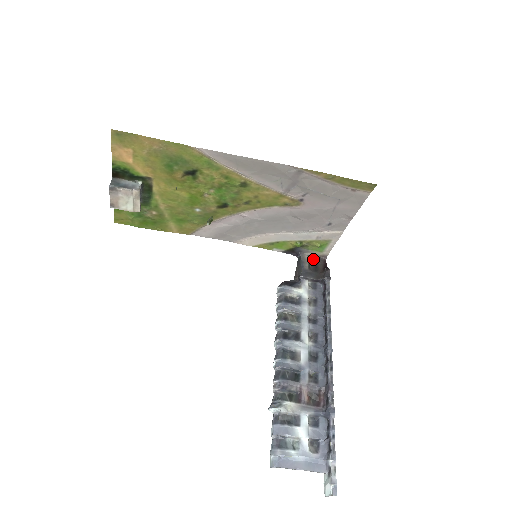
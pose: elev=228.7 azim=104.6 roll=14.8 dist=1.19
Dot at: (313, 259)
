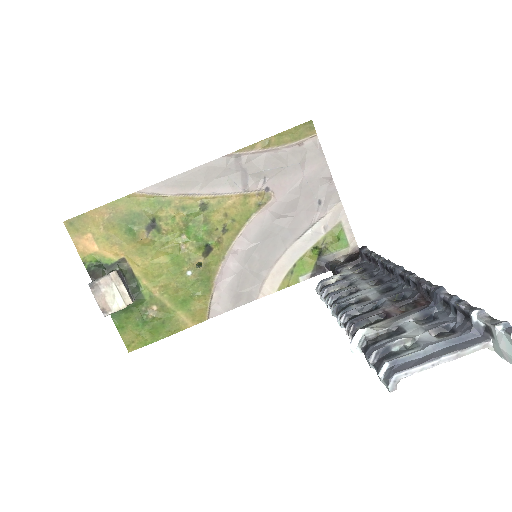
Dot at: (346, 259)
